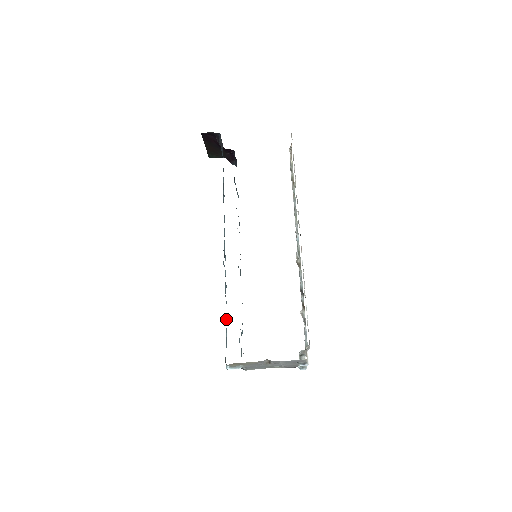
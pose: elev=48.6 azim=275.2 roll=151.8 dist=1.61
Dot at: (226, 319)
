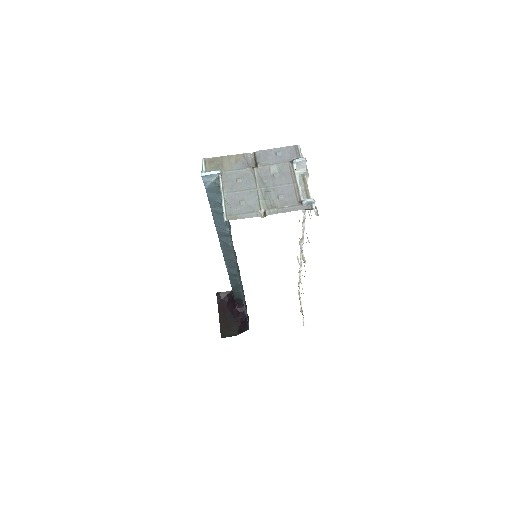
Dot at: occluded
